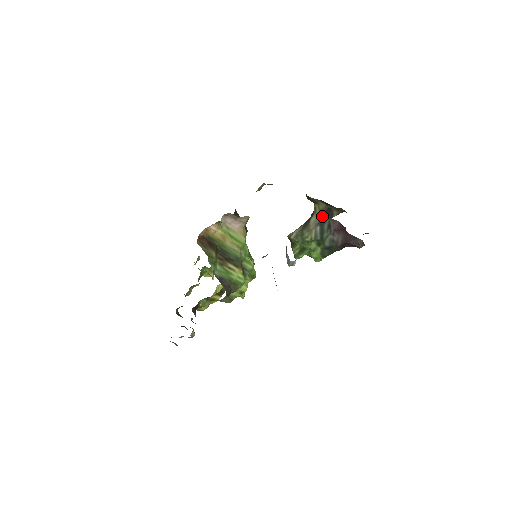
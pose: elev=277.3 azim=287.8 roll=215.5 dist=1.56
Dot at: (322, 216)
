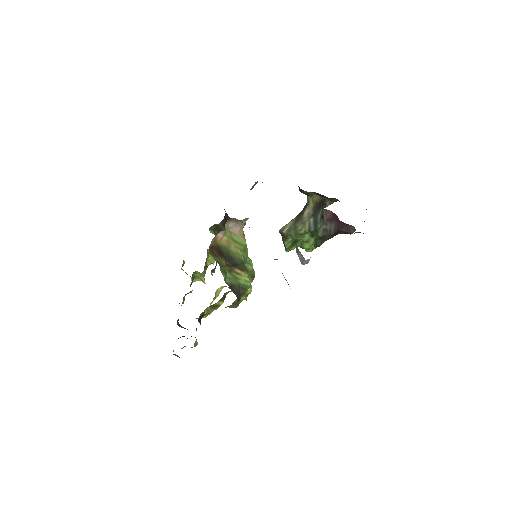
Dot at: (316, 208)
